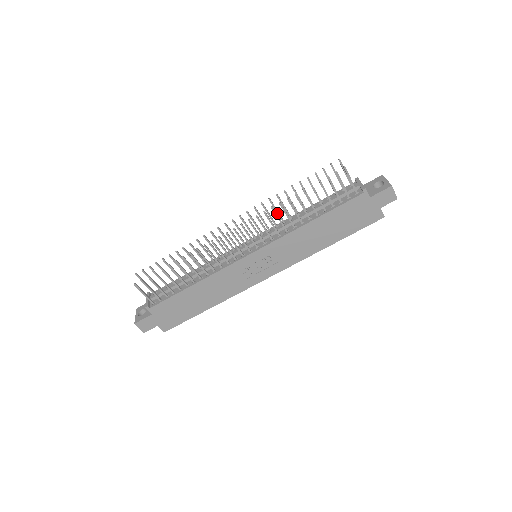
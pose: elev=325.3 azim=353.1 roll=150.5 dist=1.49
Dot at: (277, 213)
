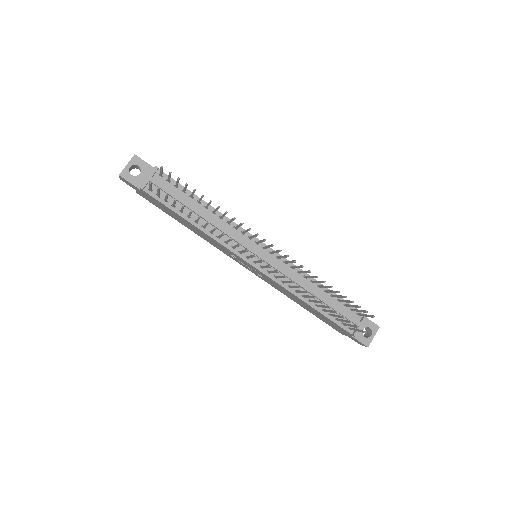
Dot at: (303, 272)
